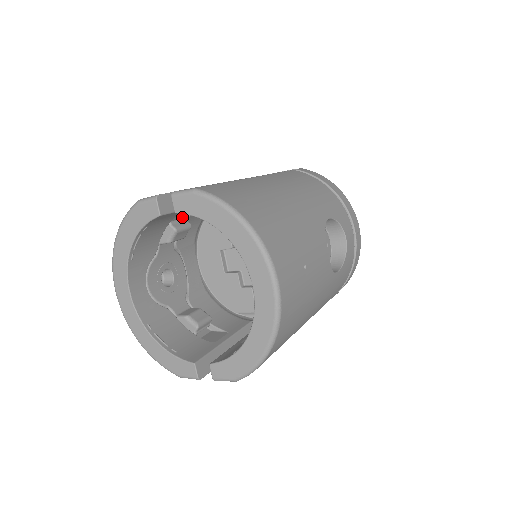
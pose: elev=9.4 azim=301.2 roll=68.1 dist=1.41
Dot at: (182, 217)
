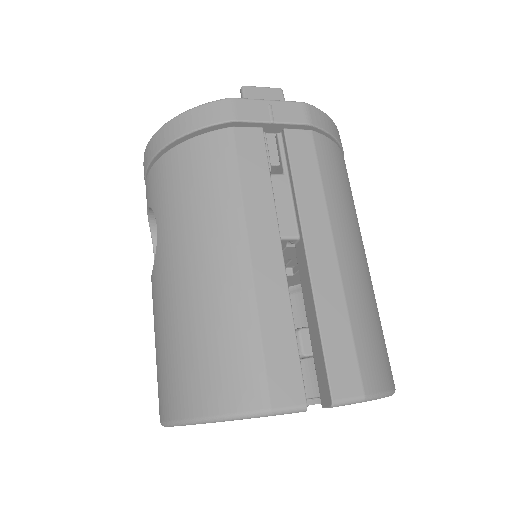
Dot at: occluded
